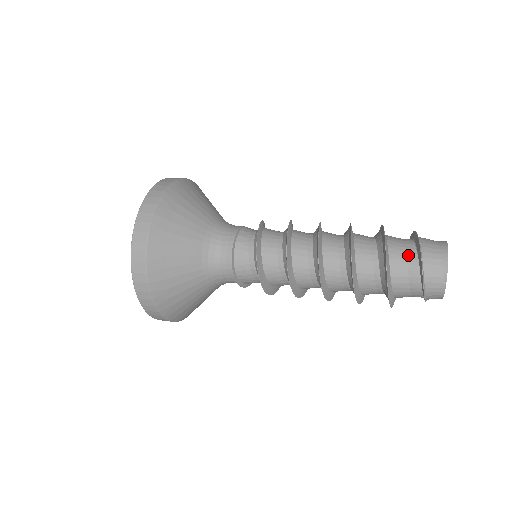
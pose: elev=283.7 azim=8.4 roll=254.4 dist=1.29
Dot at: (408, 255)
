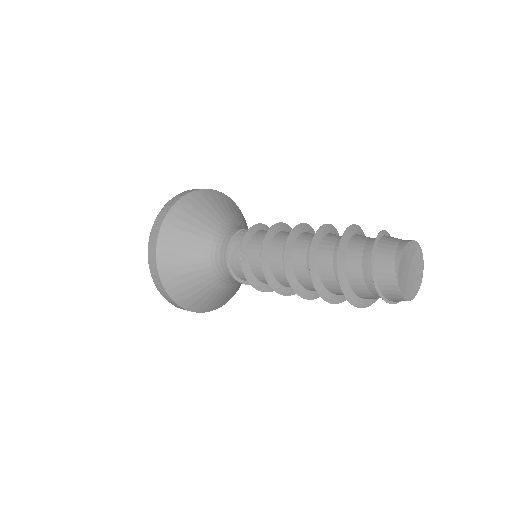
Dot at: (365, 251)
